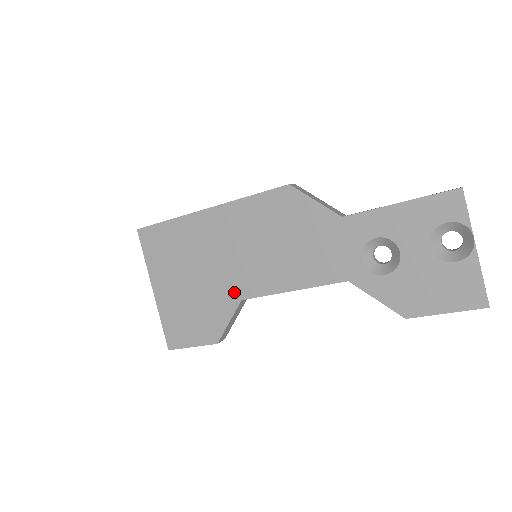
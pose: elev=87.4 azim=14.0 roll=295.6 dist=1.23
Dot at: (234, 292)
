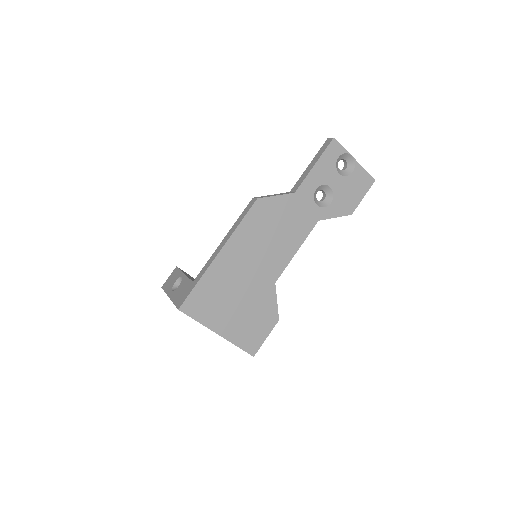
Dot at: (268, 283)
